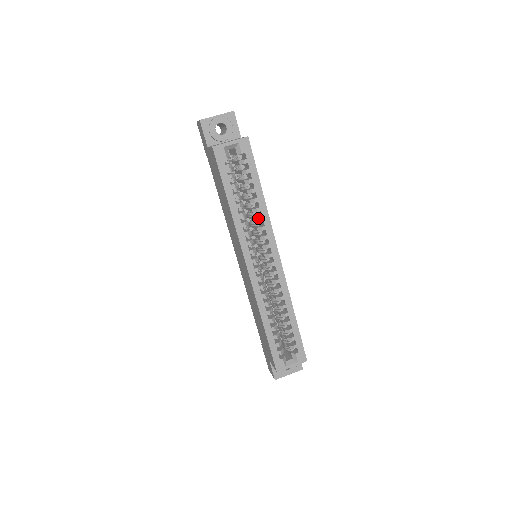
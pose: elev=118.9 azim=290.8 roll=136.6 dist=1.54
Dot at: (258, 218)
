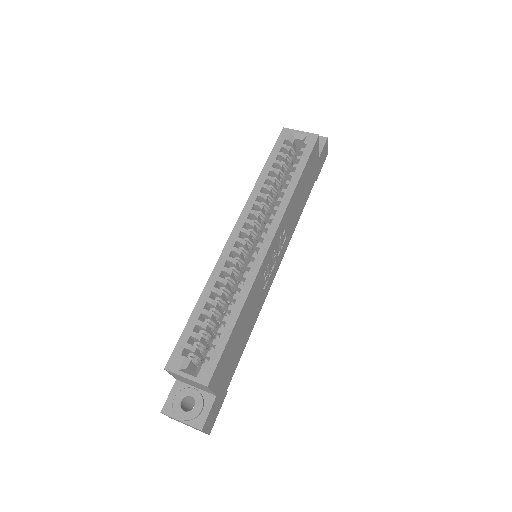
Dot at: (278, 197)
